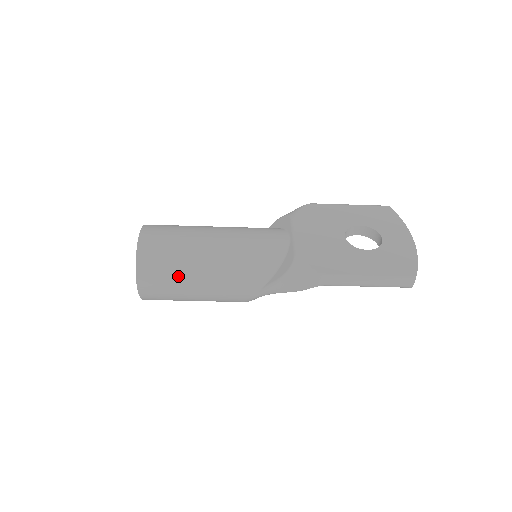
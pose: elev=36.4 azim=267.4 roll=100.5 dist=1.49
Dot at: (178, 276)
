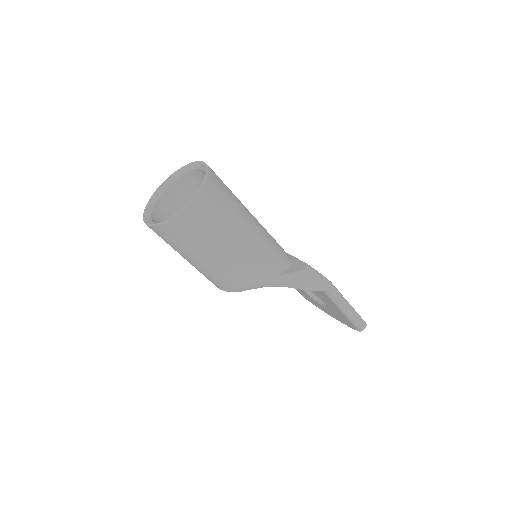
Dot at: (231, 215)
